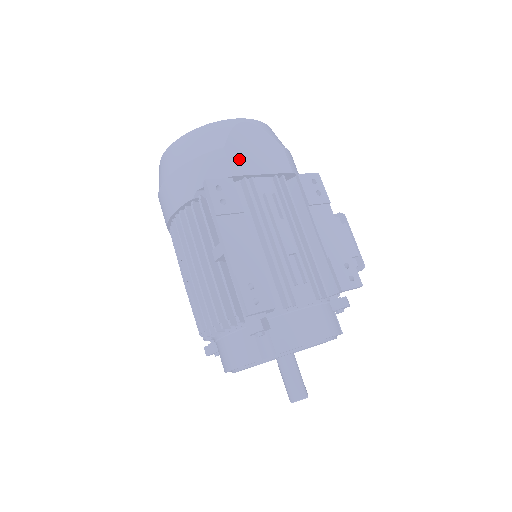
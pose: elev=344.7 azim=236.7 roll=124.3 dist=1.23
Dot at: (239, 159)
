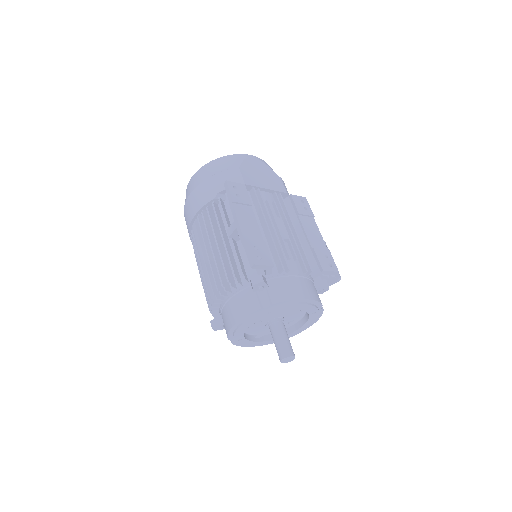
Dot at: (249, 176)
